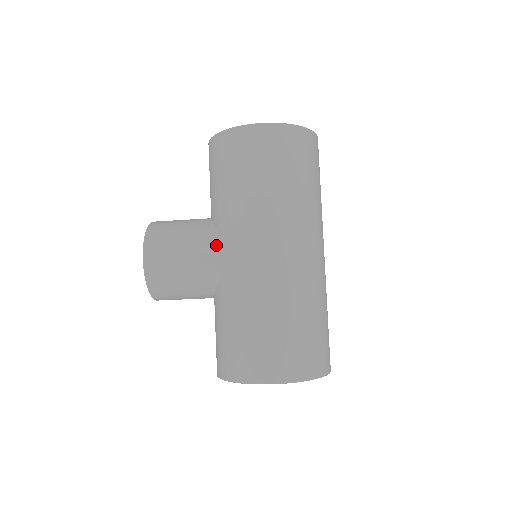
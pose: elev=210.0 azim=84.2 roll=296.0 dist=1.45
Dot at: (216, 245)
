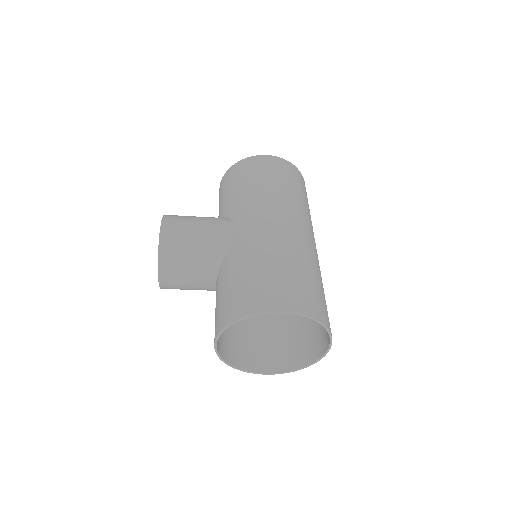
Dot at: (228, 223)
